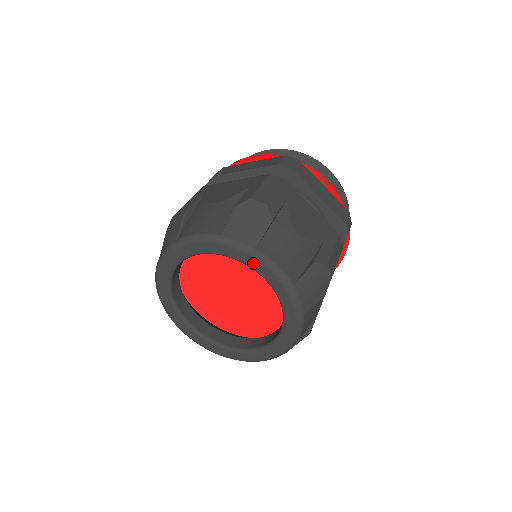
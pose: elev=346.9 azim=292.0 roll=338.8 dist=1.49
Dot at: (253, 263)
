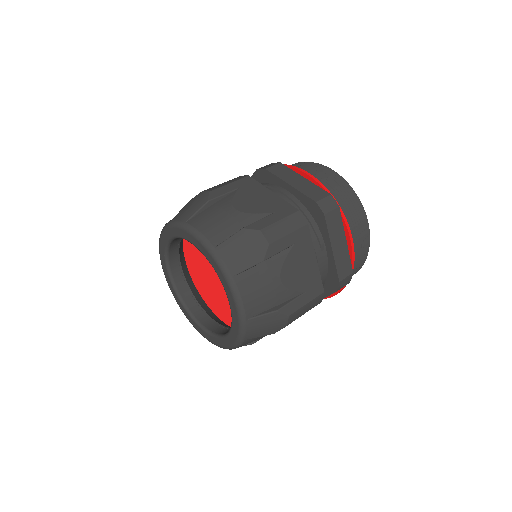
Dot at: (186, 236)
